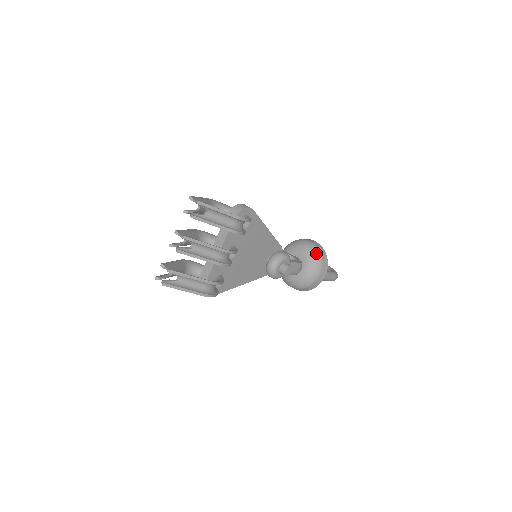
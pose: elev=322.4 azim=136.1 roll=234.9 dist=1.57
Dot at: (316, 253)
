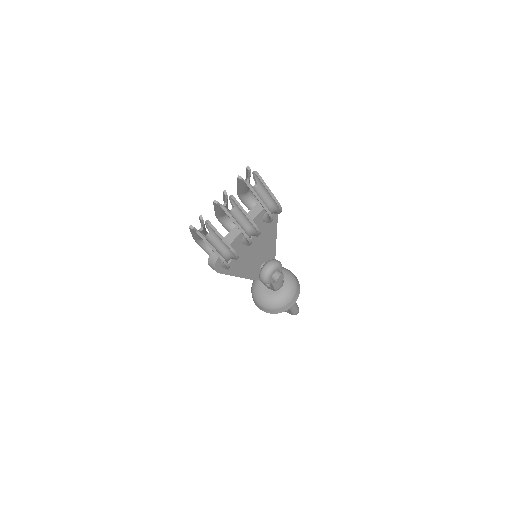
Dot at: (294, 280)
